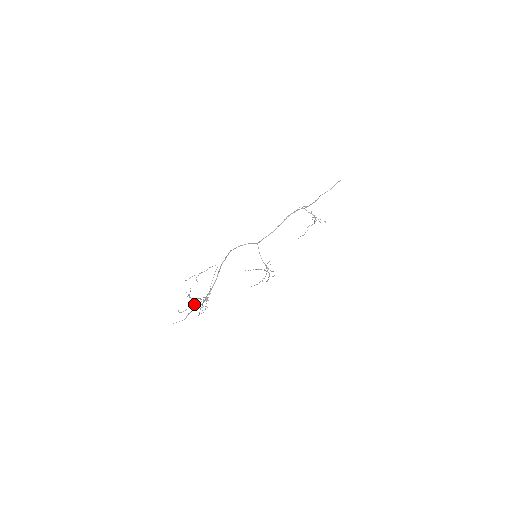
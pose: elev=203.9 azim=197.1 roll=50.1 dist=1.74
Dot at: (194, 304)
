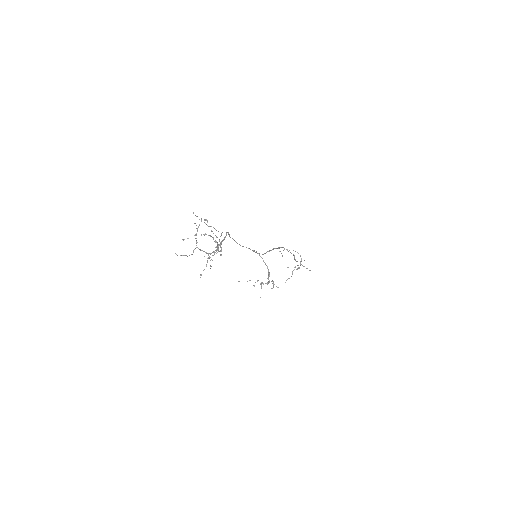
Dot at: (211, 230)
